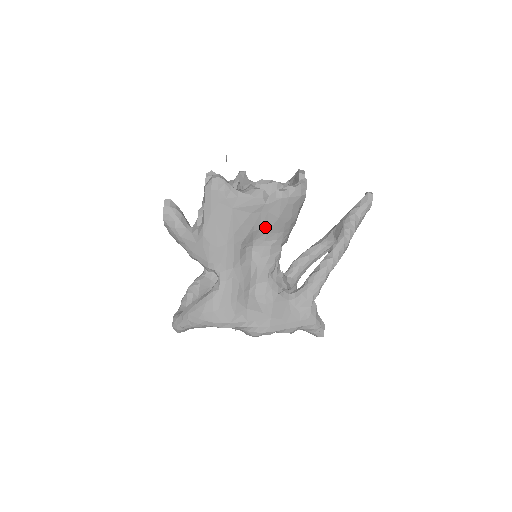
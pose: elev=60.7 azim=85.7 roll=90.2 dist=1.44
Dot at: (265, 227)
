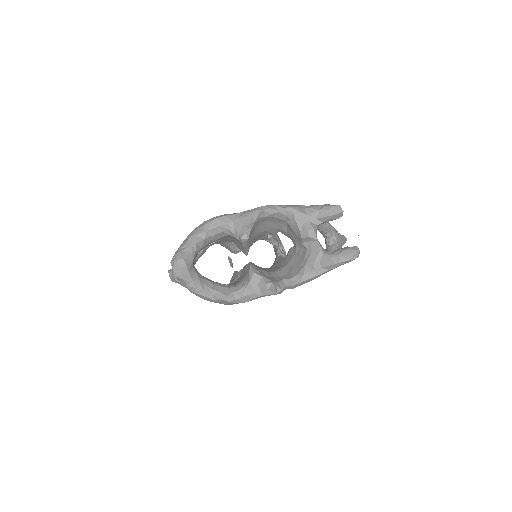
Dot at: occluded
